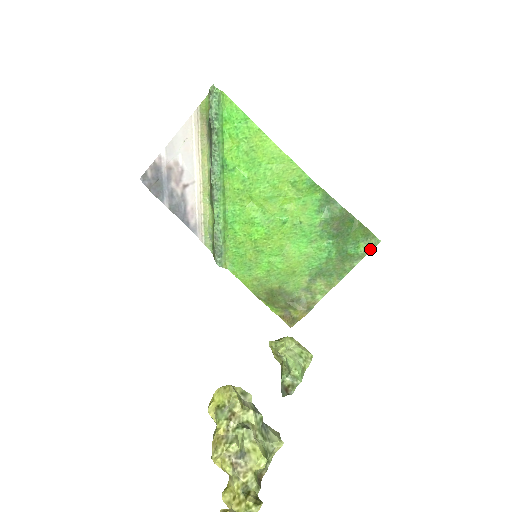
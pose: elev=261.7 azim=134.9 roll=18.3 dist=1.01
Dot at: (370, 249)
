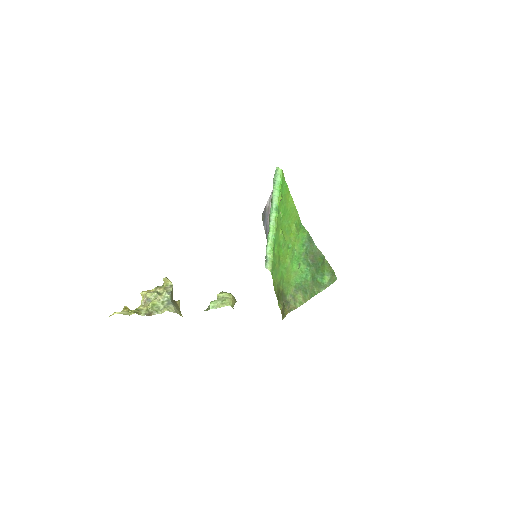
Dot at: (331, 283)
